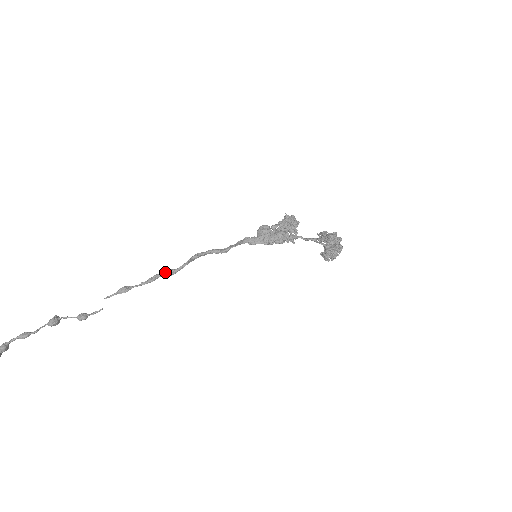
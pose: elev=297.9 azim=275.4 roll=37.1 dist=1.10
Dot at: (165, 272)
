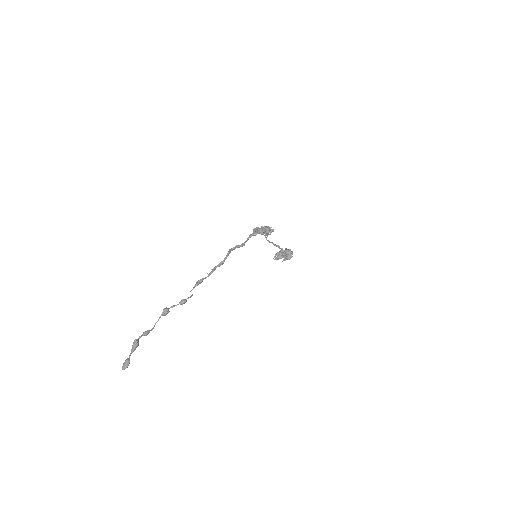
Dot at: (218, 265)
